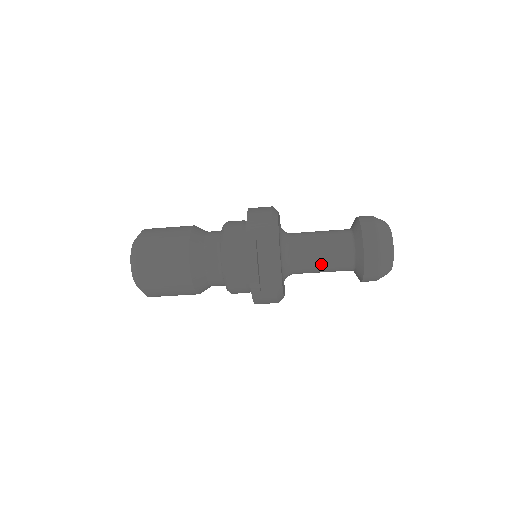
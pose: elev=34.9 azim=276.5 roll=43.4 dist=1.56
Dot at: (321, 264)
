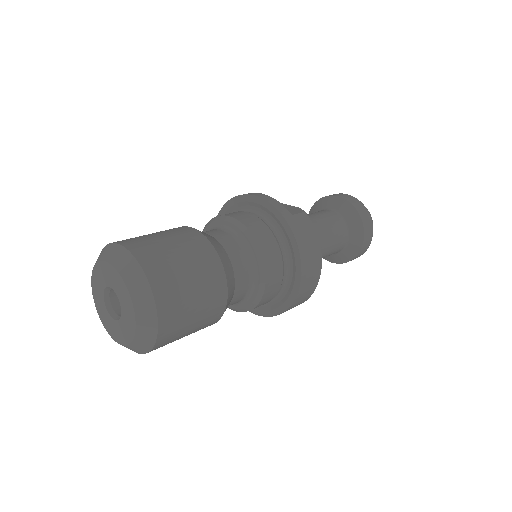
Dot at: occluded
